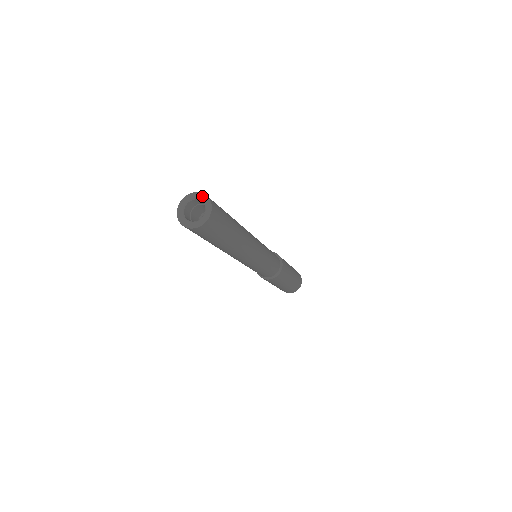
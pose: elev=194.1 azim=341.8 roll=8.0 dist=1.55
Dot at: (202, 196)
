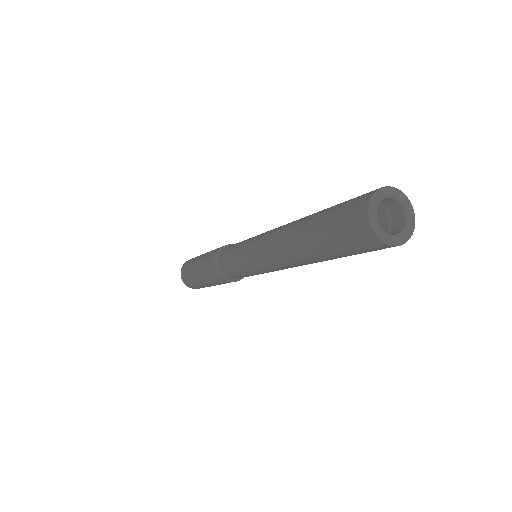
Dot at: (395, 192)
